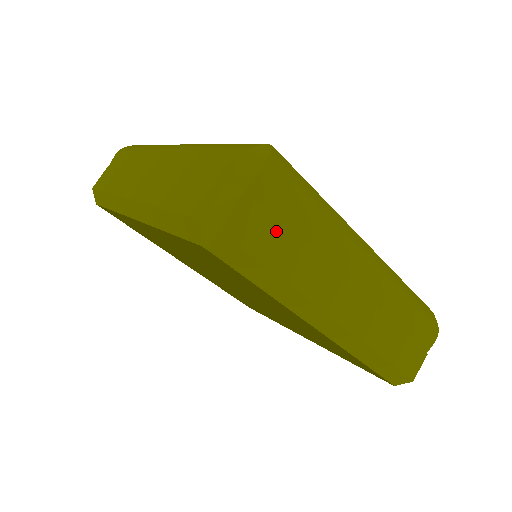
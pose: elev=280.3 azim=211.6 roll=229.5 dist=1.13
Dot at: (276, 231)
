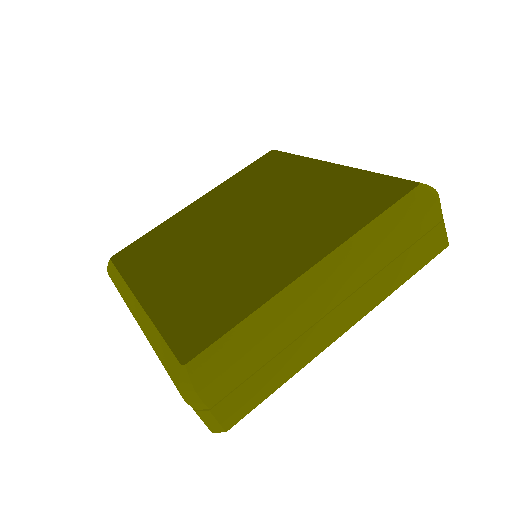
Dot at: (249, 386)
